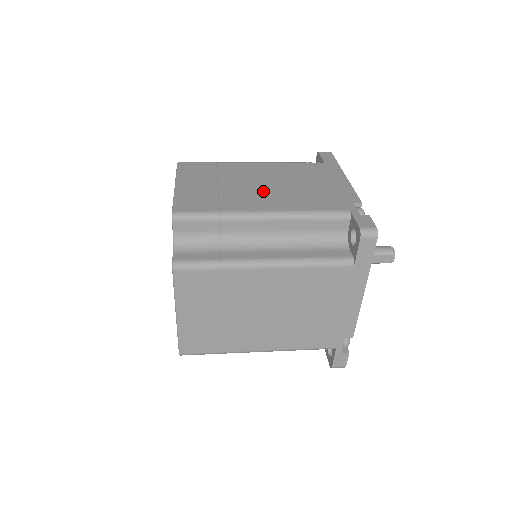
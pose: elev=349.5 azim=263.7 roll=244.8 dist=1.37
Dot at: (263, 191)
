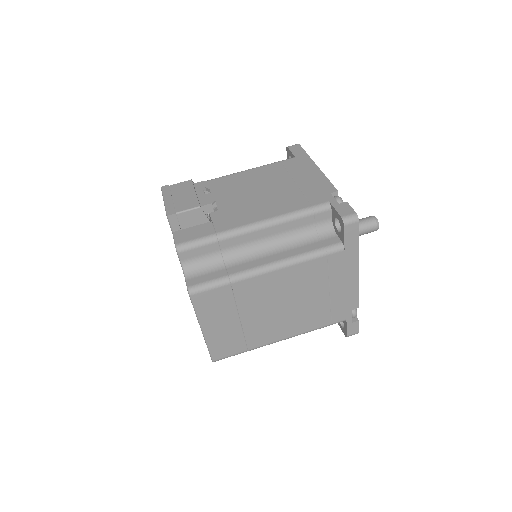
Dot at: (280, 317)
